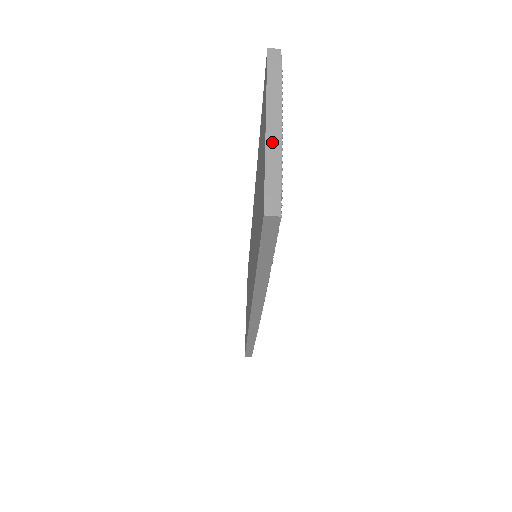
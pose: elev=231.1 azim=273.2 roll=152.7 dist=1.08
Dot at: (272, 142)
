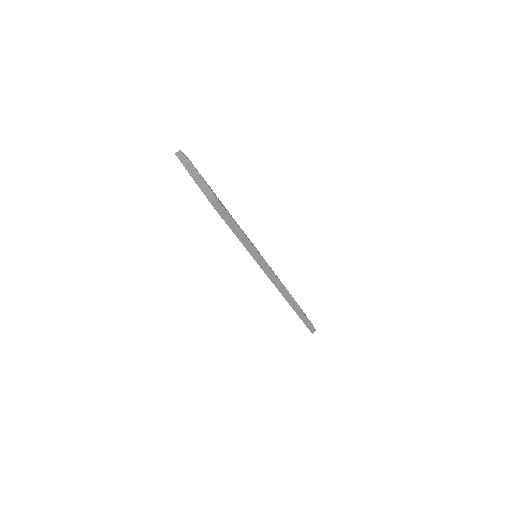
Dot at: (197, 180)
